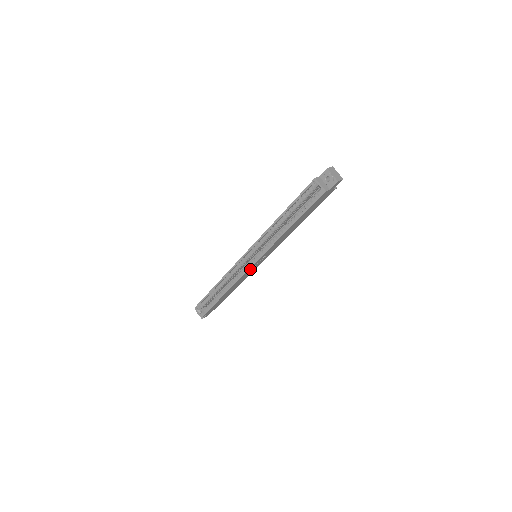
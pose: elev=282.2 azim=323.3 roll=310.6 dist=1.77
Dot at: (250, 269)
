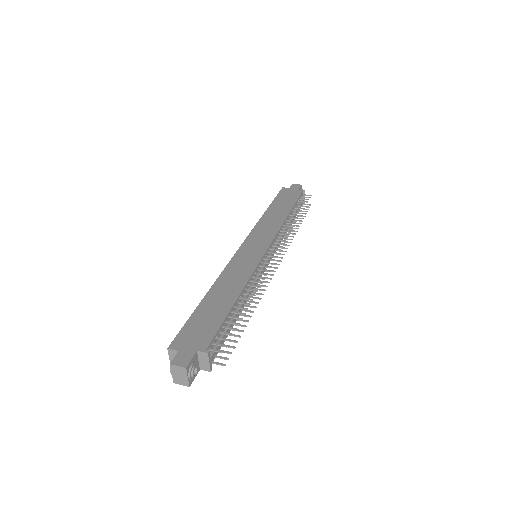
Dot at: occluded
